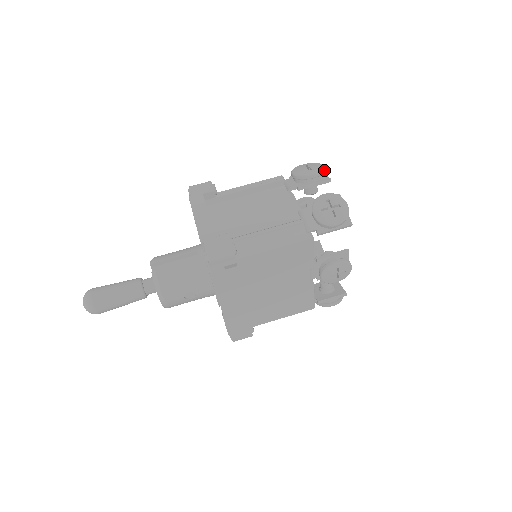
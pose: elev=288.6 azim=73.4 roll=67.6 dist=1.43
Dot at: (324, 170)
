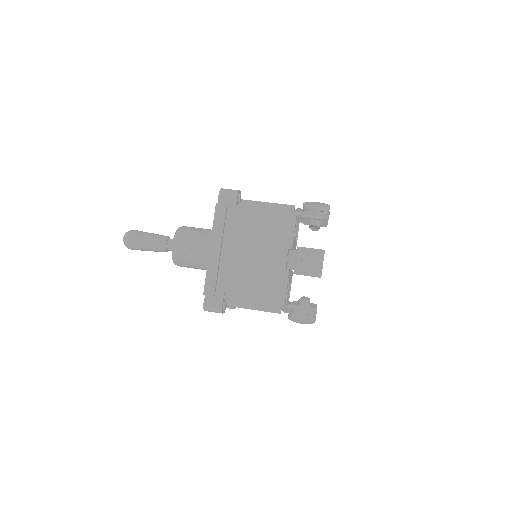
Dot at: occluded
